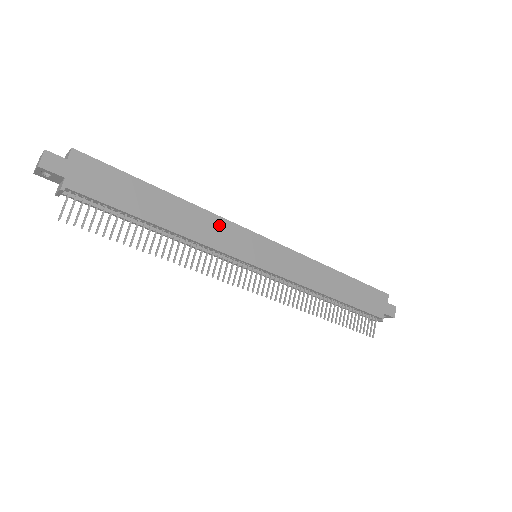
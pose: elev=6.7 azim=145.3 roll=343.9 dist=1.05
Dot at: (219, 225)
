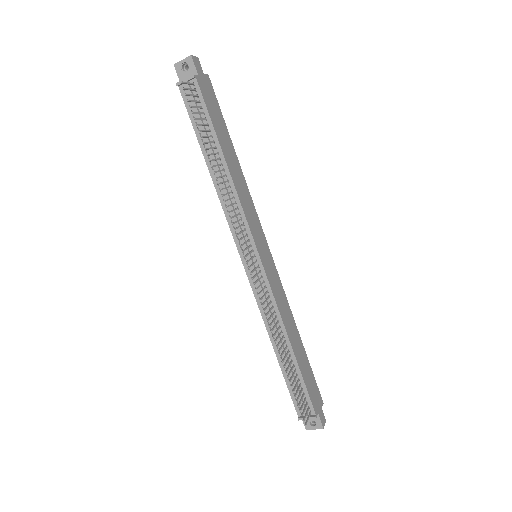
Dot at: (251, 204)
